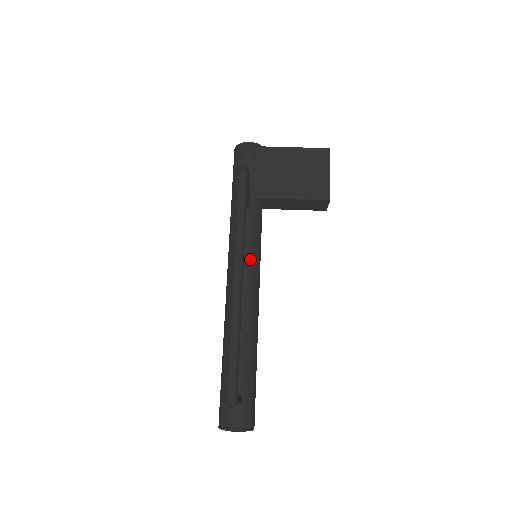
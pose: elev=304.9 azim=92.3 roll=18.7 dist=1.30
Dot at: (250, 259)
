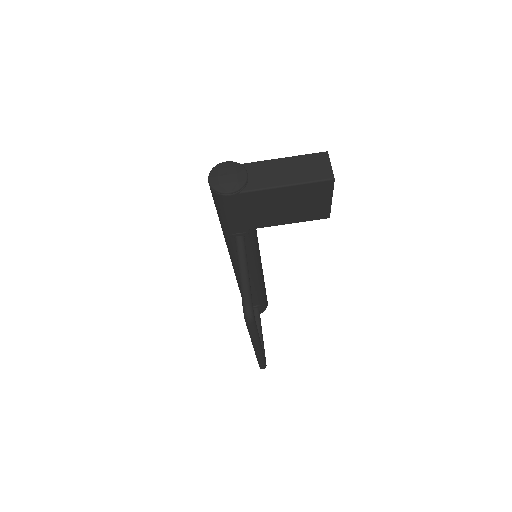
Dot at: (252, 262)
